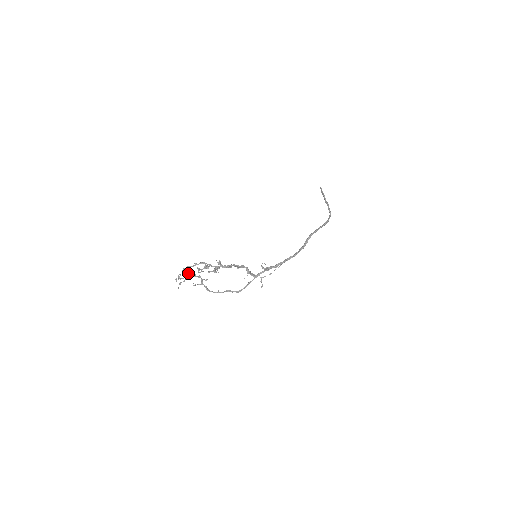
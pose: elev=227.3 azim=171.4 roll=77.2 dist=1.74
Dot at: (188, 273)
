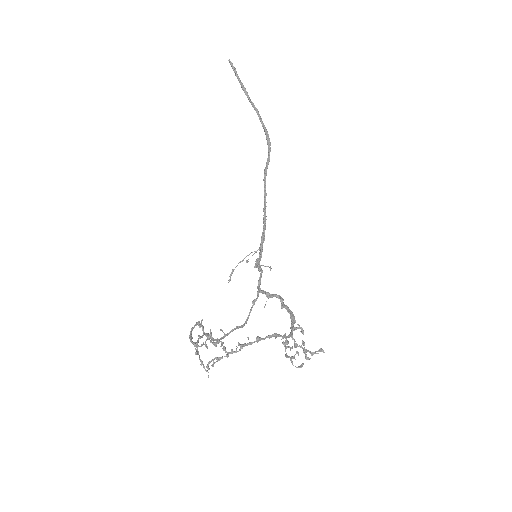
Dot at: (225, 347)
